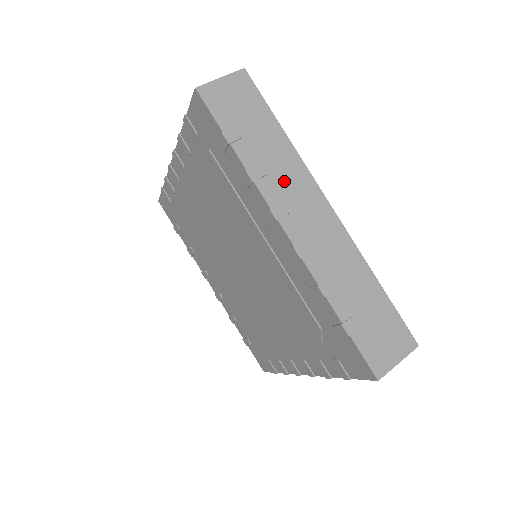
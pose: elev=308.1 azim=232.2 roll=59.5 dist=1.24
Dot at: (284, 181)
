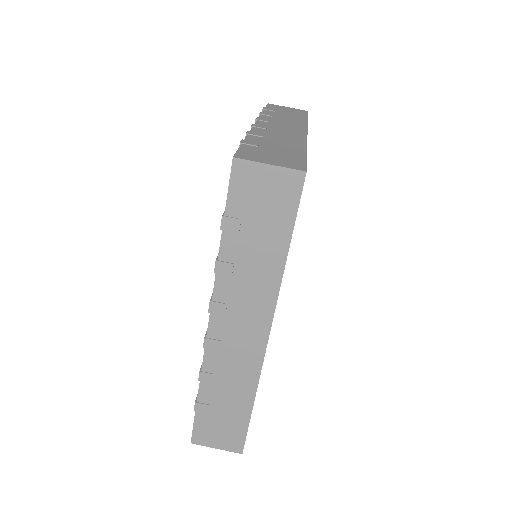
Dot at: (245, 292)
